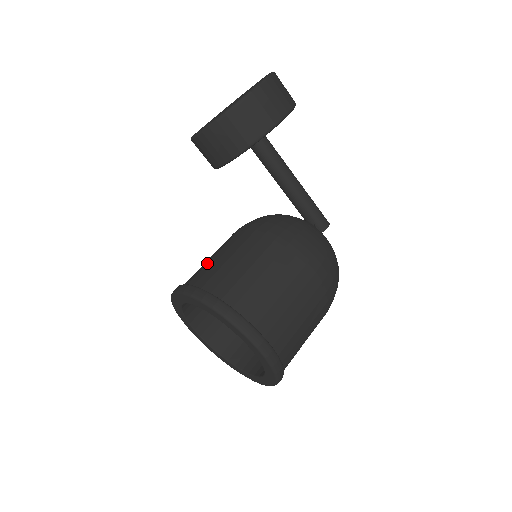
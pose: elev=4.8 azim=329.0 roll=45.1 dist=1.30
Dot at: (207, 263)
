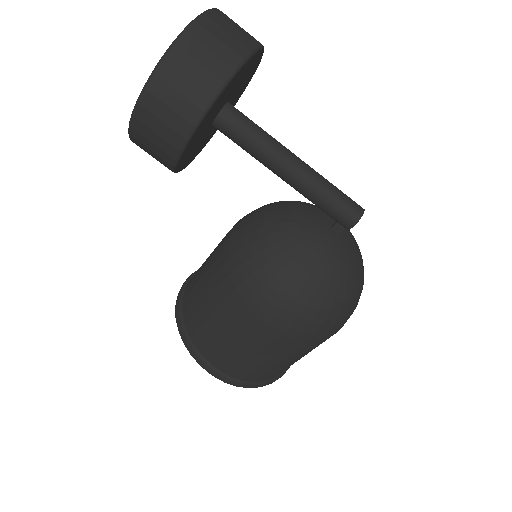
Dot at: occluded
